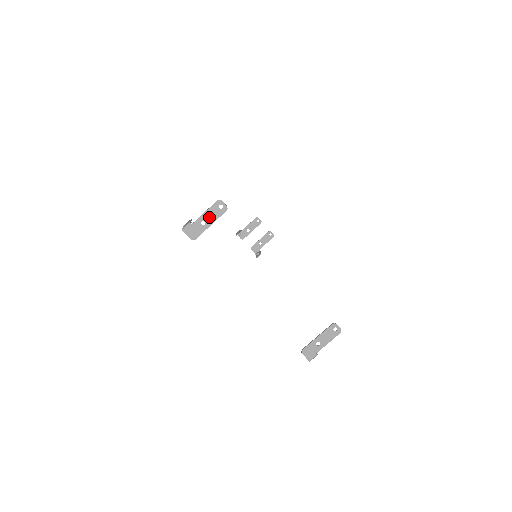
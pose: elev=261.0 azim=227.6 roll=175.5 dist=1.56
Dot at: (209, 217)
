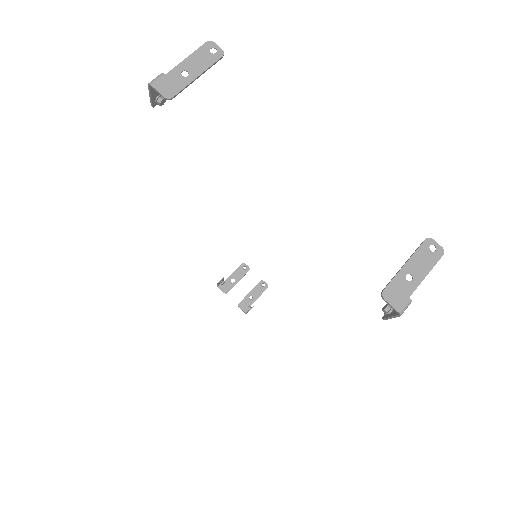
Dot at: (194, 65)
